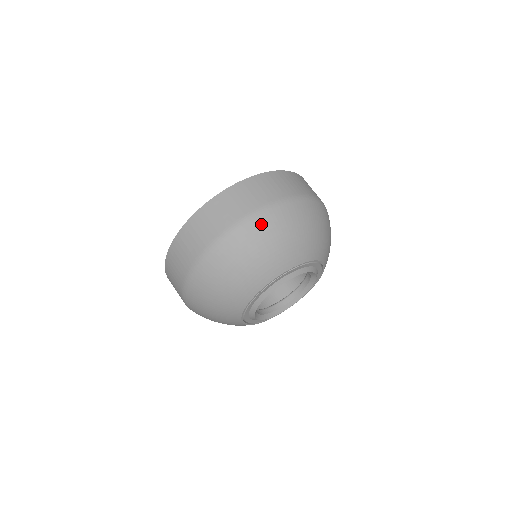
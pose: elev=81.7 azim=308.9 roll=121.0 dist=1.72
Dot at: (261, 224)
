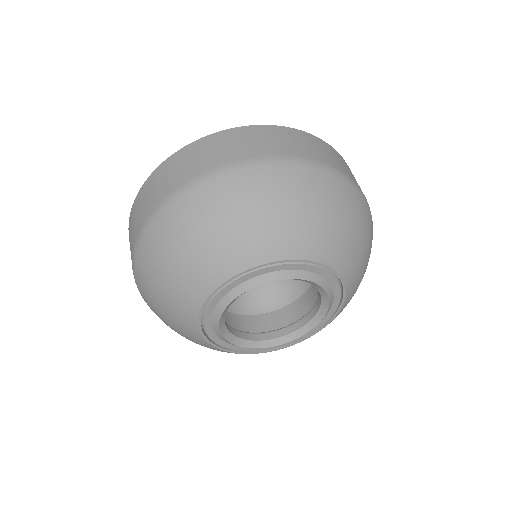
Dot at: (144, 254)
